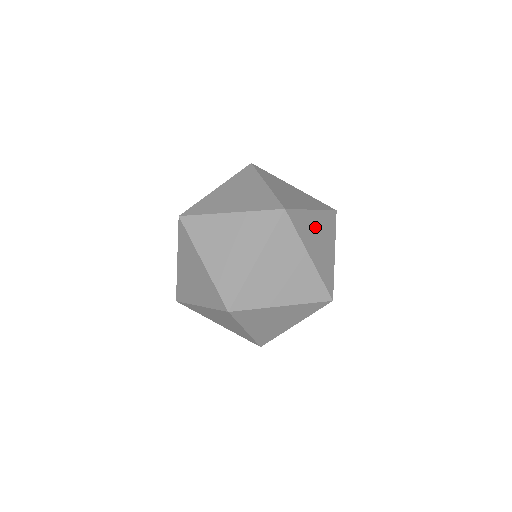
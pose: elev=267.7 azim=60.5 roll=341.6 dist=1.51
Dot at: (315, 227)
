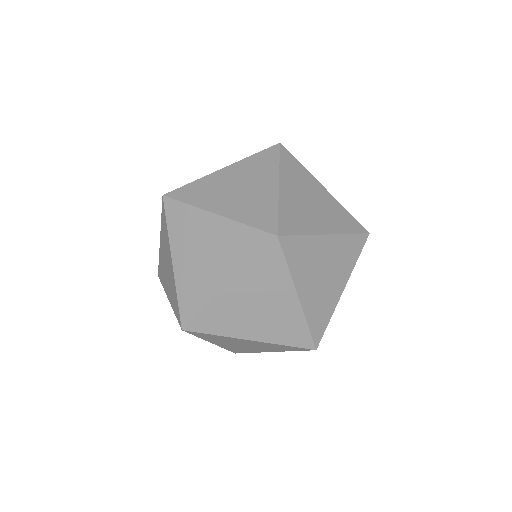
Dot at: occluded
